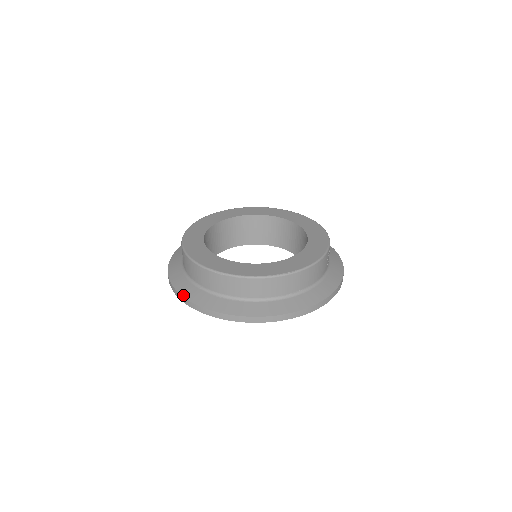
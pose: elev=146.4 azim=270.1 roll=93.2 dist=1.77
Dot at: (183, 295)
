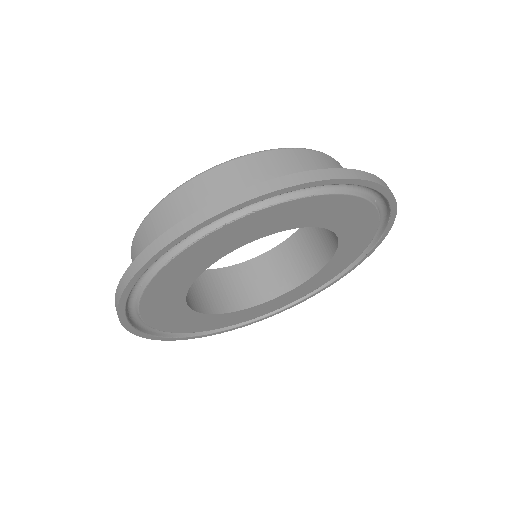
Dot at: (251, 186)
